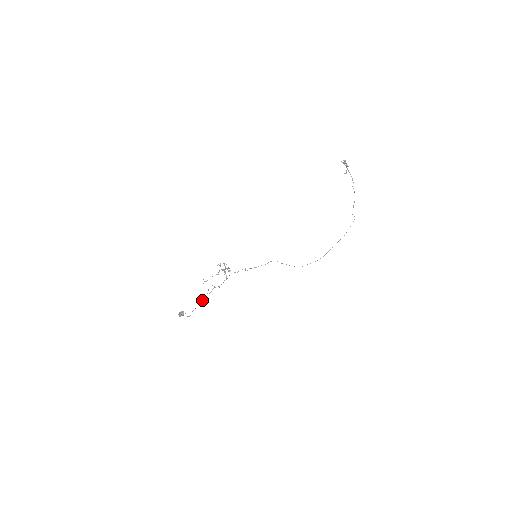
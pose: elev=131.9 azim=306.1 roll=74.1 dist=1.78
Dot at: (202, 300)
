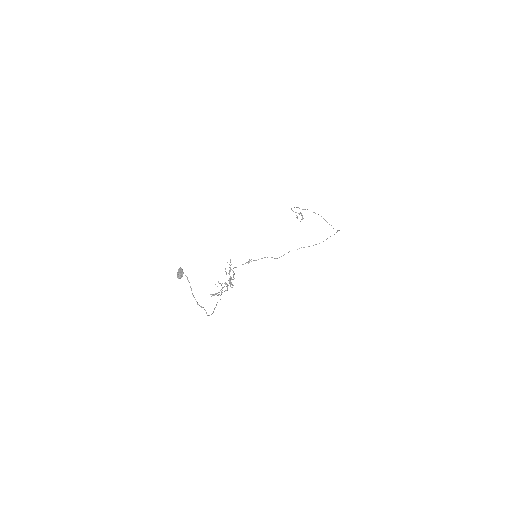
Dot at: (216, 305)
